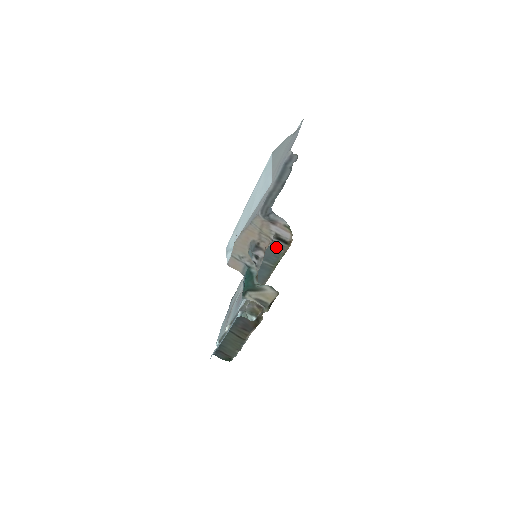
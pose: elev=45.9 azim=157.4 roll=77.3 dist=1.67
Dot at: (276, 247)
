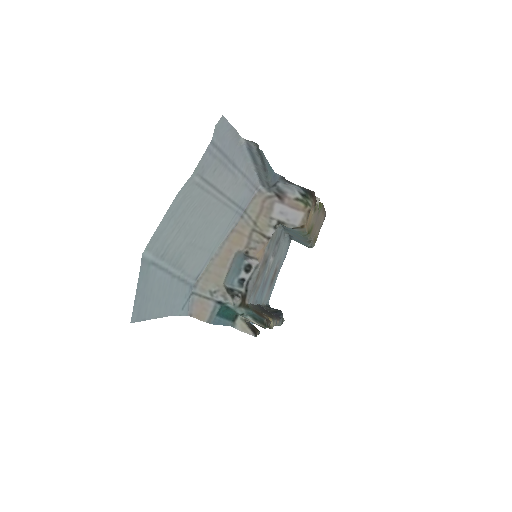
Dot at: occluded
